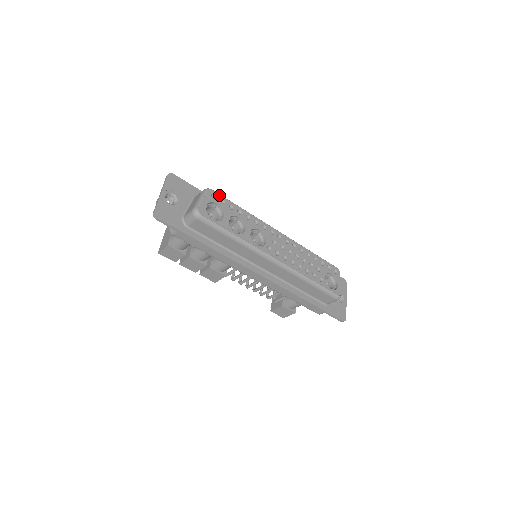
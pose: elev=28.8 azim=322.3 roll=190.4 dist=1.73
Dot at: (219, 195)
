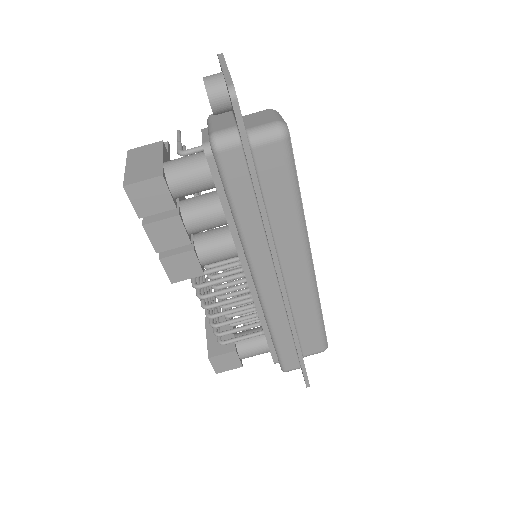
Dot at: occluded
